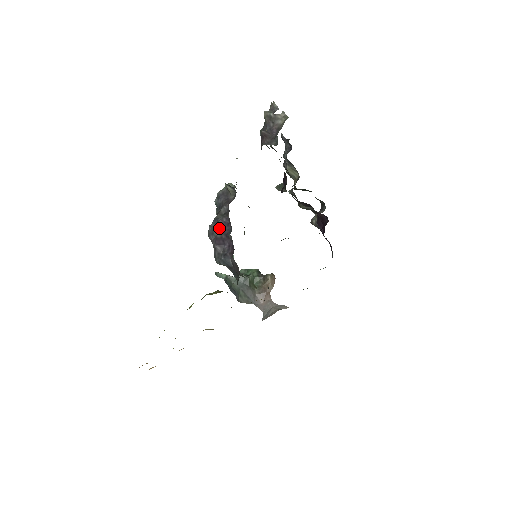
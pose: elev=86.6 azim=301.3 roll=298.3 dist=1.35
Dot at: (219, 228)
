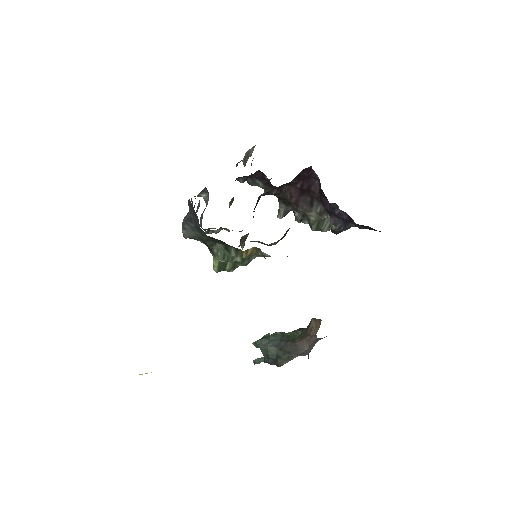
Dot at: occluded
